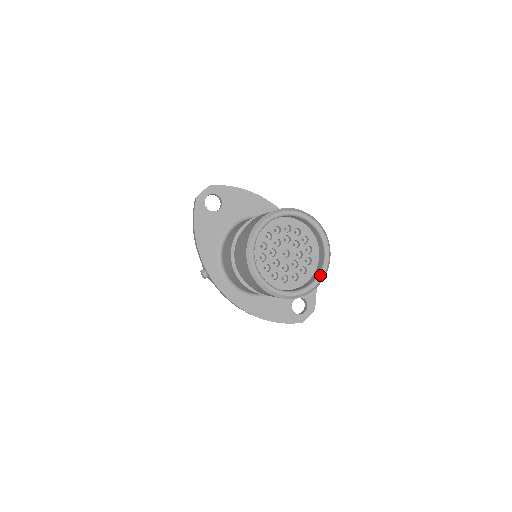
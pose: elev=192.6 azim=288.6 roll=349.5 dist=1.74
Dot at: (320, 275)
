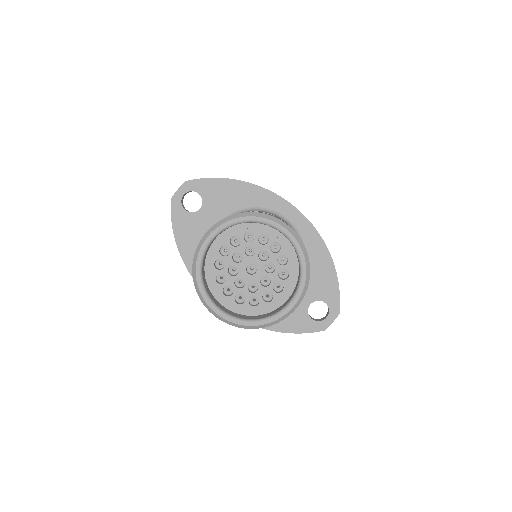
Dot at: (296, 294)
